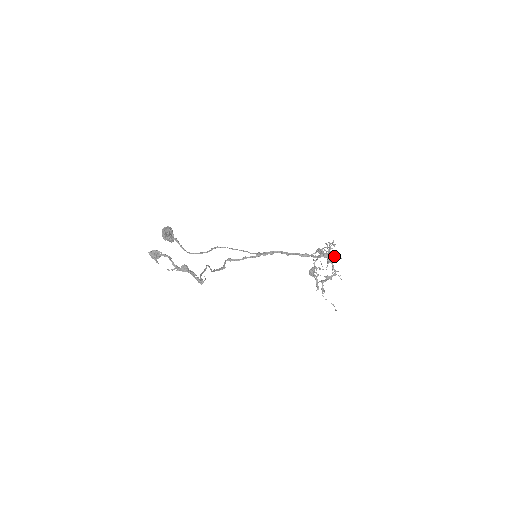
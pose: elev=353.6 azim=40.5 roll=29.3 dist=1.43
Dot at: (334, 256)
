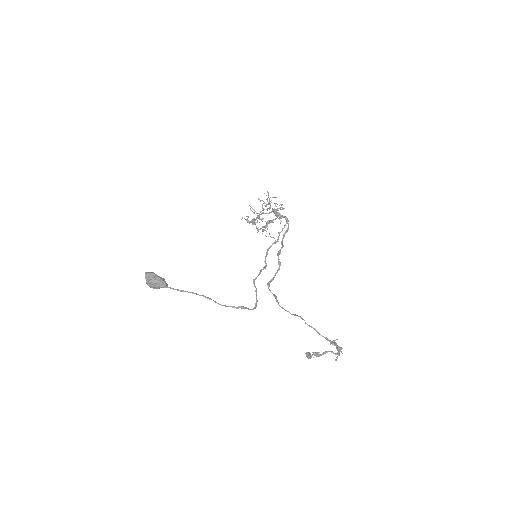
Dot at: occluded
